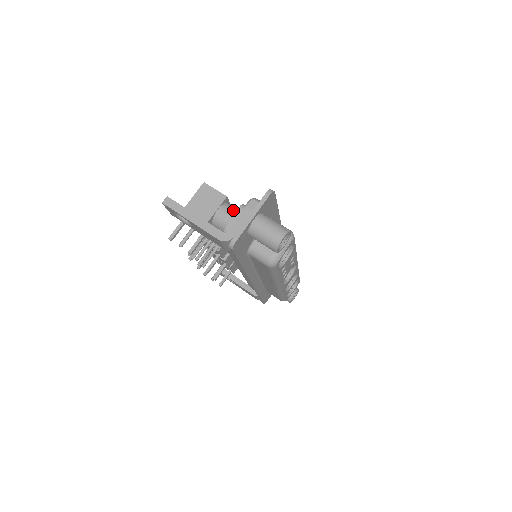
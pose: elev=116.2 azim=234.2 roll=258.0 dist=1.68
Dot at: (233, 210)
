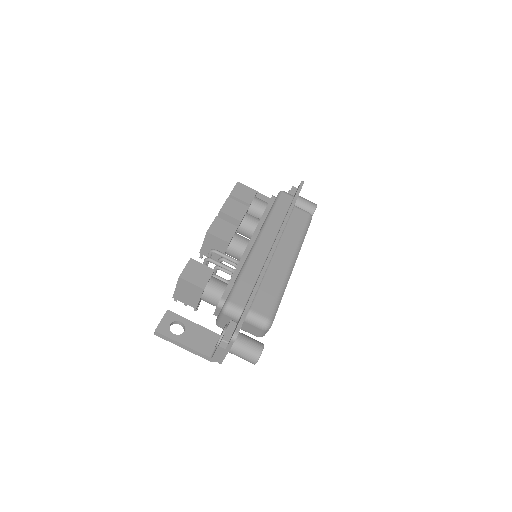
Dot at: (214, 296)
